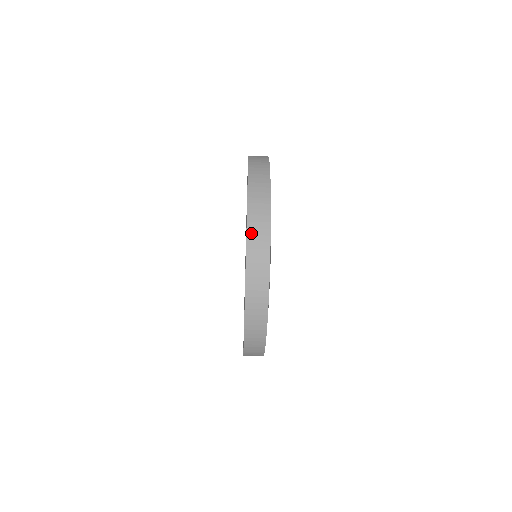
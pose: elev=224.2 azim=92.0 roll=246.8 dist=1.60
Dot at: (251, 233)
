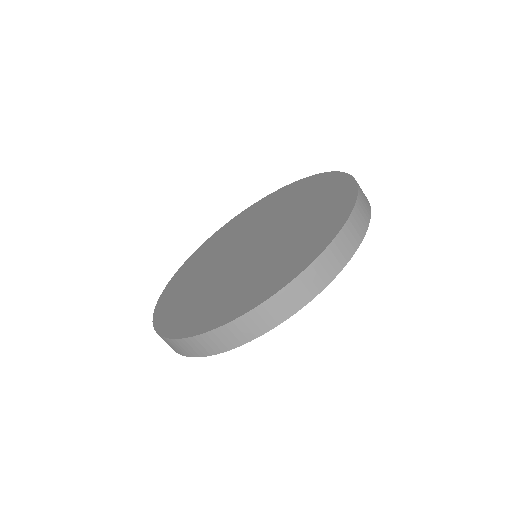
Dot at: occluded
